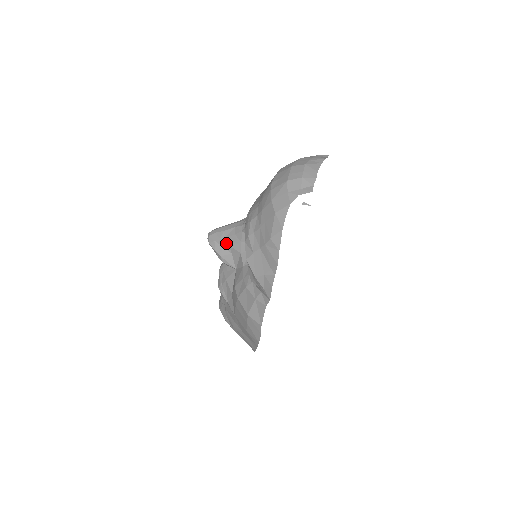
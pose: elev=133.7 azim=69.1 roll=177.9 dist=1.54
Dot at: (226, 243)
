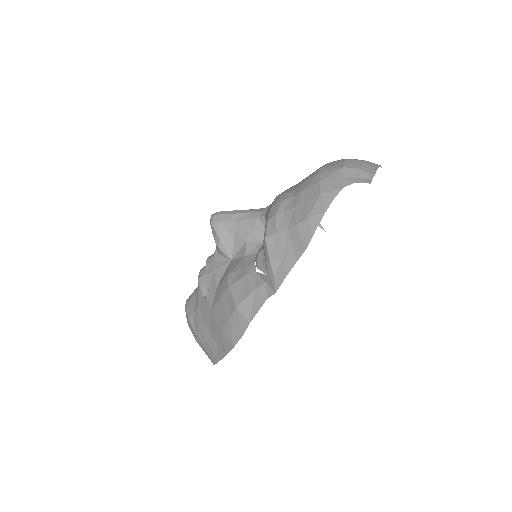
Dot at: (232, 227)
